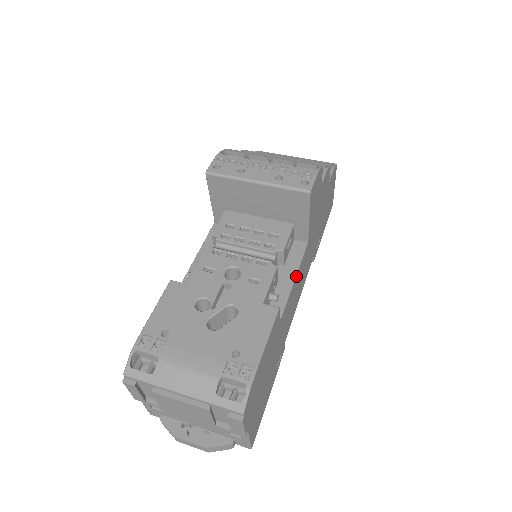
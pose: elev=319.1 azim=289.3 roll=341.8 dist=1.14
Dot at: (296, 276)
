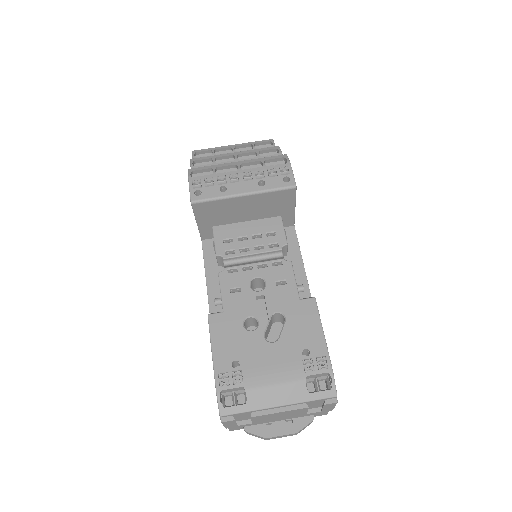
Dot at: (302, 260)
